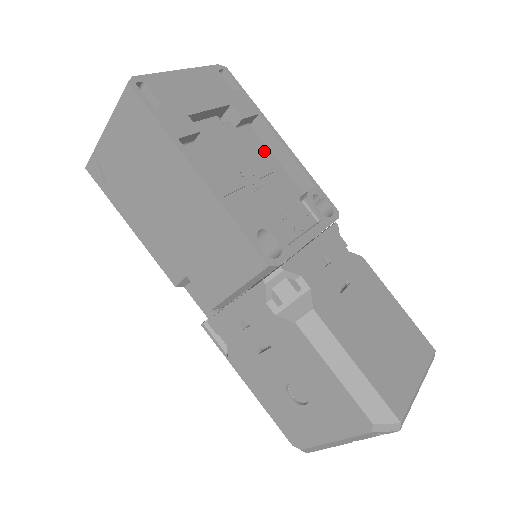
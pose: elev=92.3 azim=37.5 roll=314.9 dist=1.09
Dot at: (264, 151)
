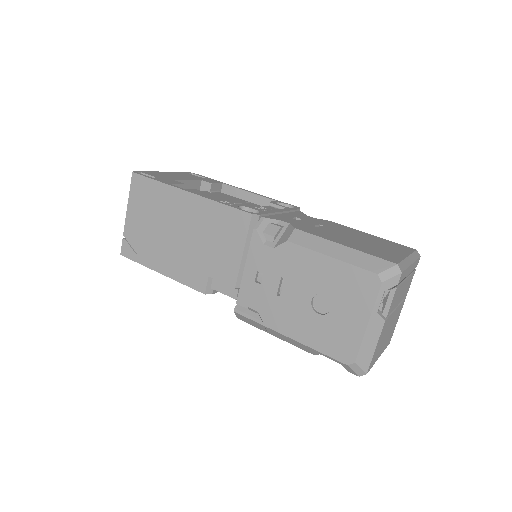
Dot at: (234, 198)
